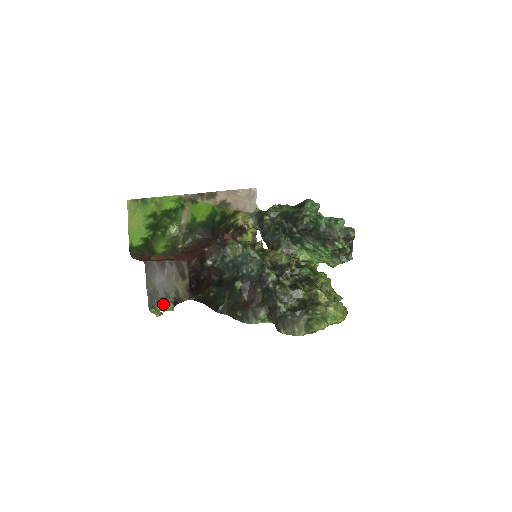
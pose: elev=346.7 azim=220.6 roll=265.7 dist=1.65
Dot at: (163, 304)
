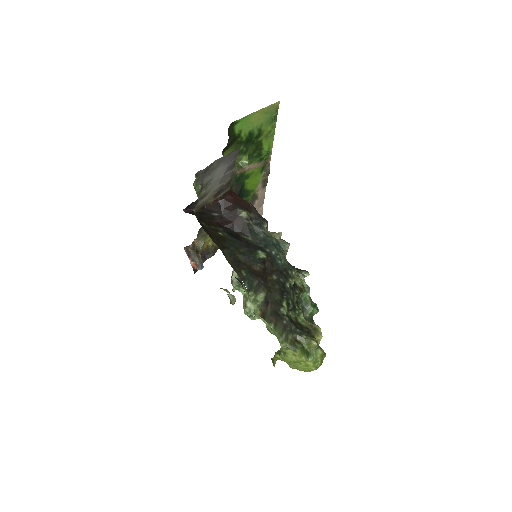
Dot at: (198, 187)
